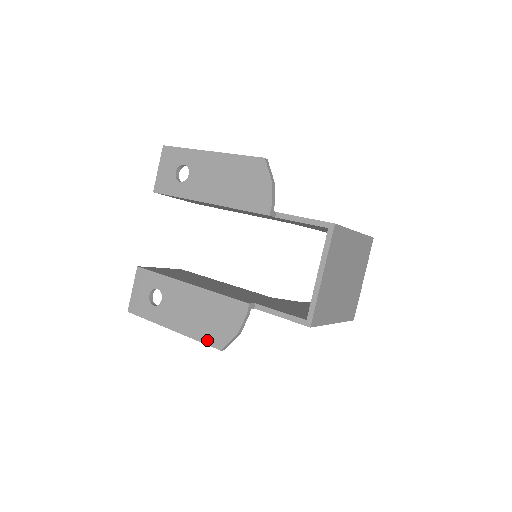
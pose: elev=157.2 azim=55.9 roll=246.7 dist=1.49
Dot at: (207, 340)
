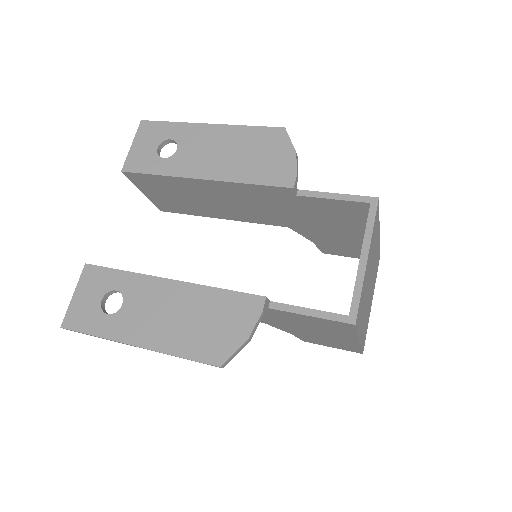
Dot at: (197, 354)
